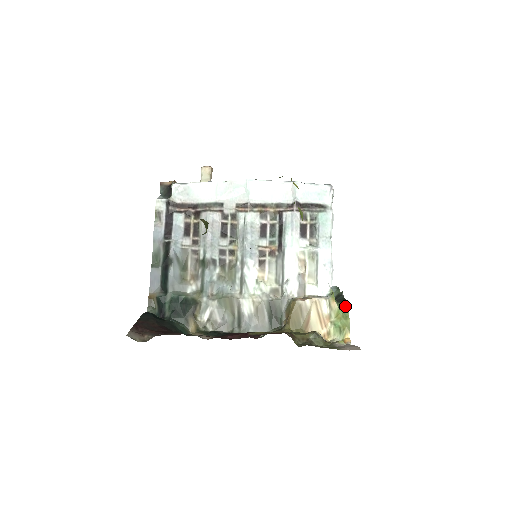
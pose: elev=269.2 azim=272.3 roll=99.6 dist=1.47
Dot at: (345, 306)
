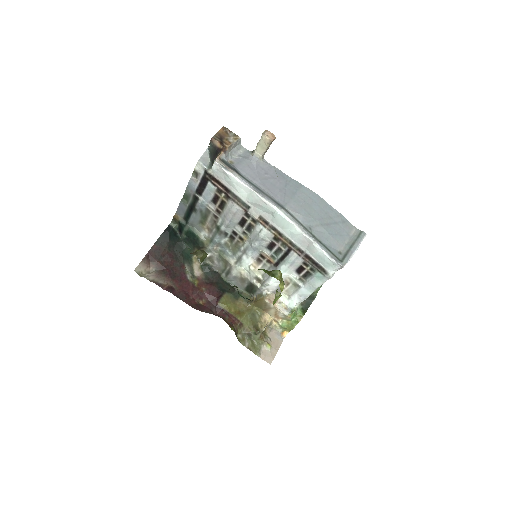
Dot at: (300, 318)
